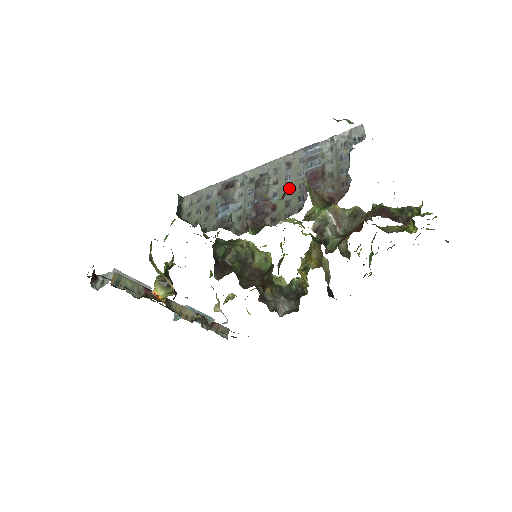
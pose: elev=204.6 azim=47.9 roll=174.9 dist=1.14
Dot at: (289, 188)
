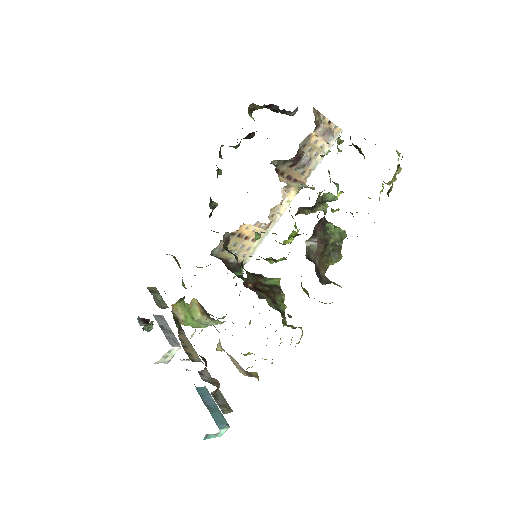
Dot at: occluded
